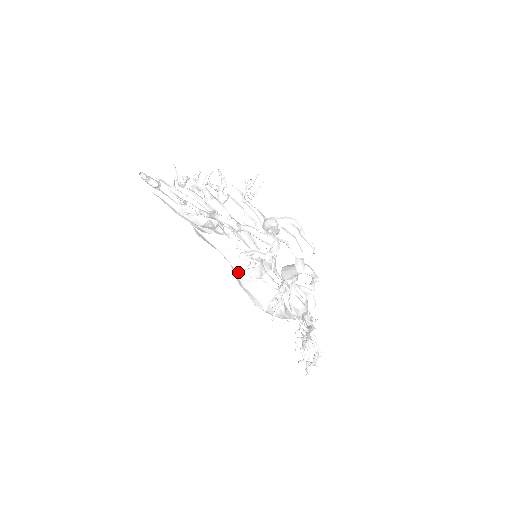
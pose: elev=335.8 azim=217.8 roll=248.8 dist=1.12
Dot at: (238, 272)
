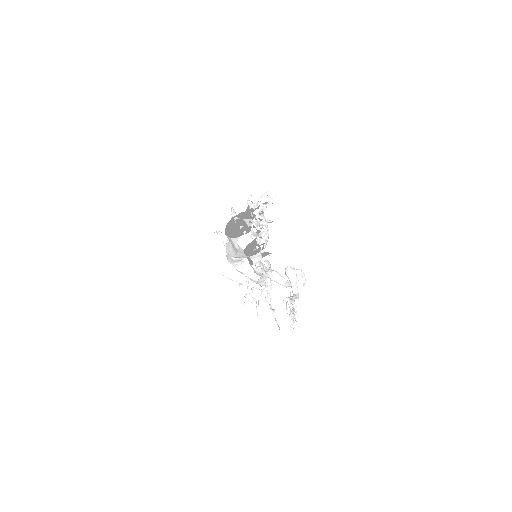
Dot at: occluded
